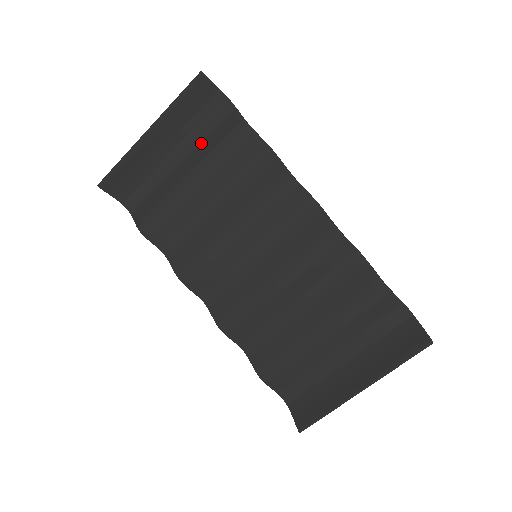
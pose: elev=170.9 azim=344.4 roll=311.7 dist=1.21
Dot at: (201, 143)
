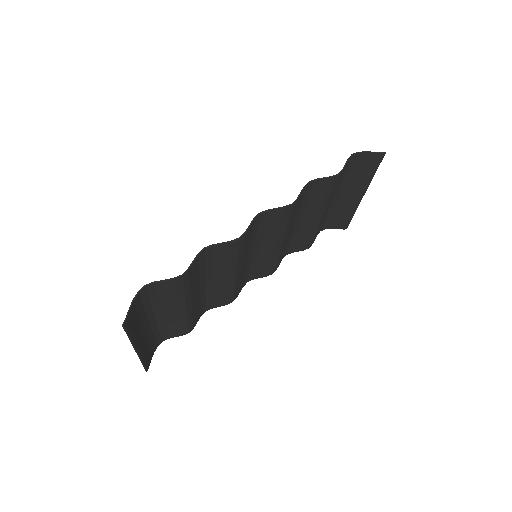
Dot at: (160, 304)
